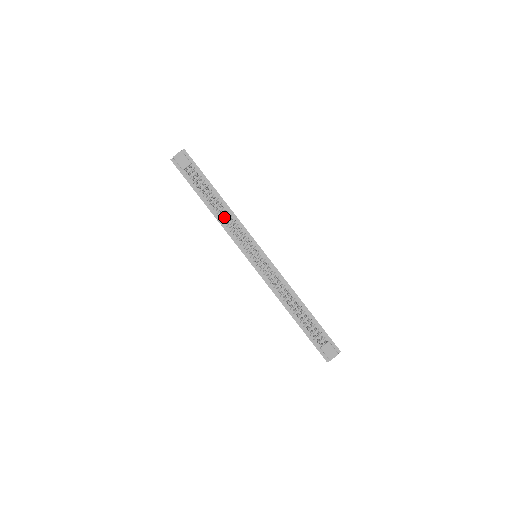
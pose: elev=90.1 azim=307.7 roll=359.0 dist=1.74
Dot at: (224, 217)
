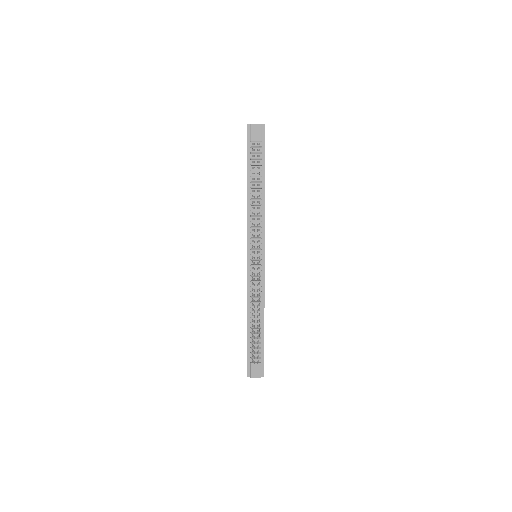
Dot at: occluded
